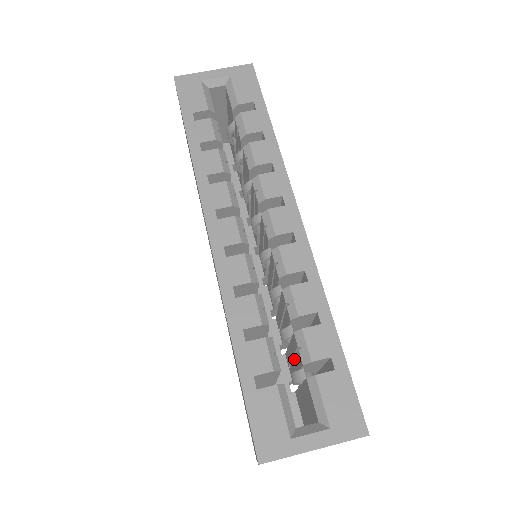
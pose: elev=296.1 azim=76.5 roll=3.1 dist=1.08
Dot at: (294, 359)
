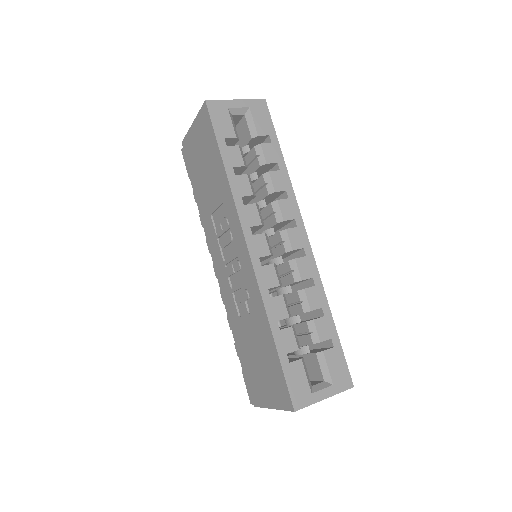
Dot at: occluded
